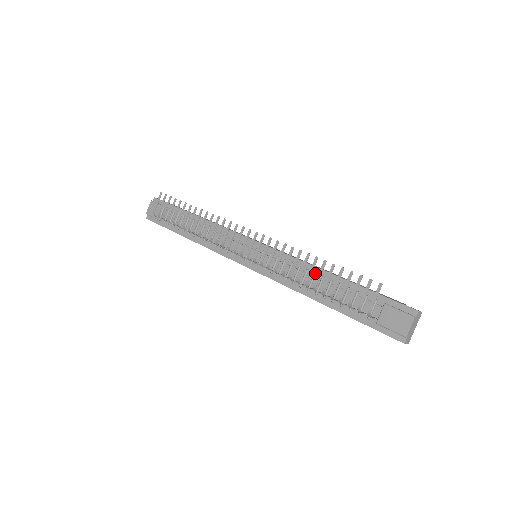
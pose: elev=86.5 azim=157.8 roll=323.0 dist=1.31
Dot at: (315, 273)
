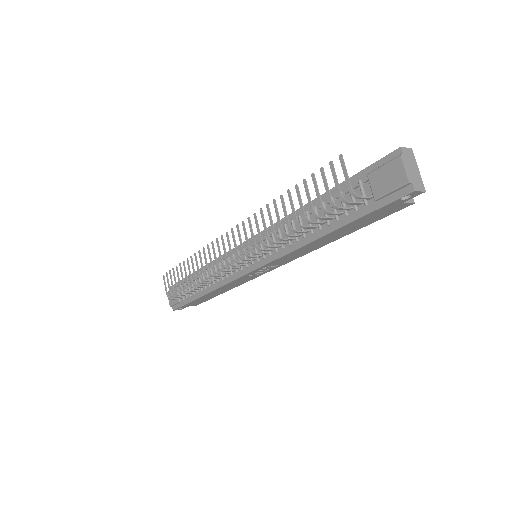
Dot at: (298, 216)
